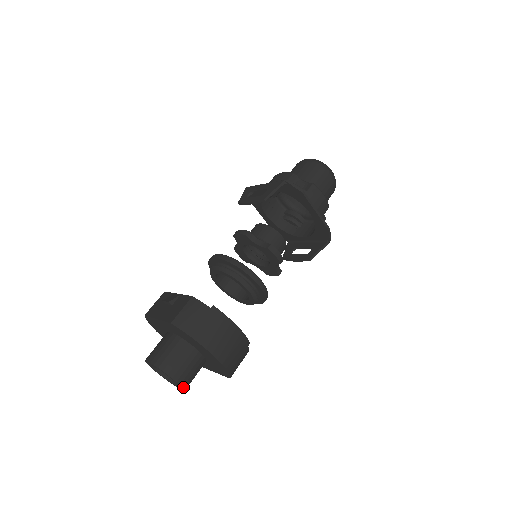
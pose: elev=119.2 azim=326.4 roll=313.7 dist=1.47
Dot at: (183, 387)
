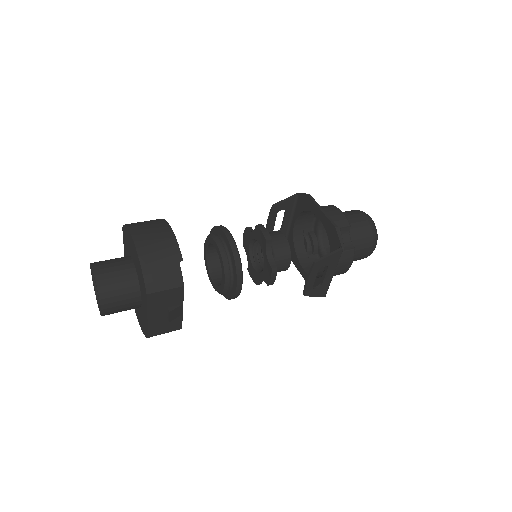
Dot at: (97, 282)
